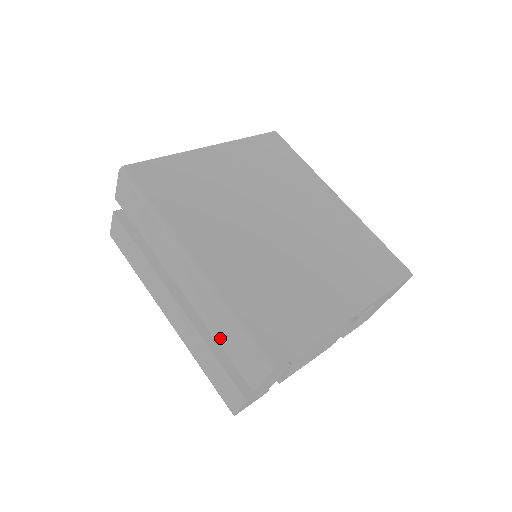
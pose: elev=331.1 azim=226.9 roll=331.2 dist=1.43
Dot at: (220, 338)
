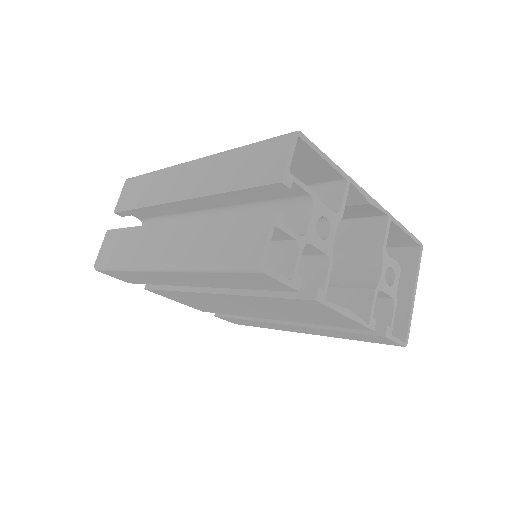
Dot at: (231, 183)
